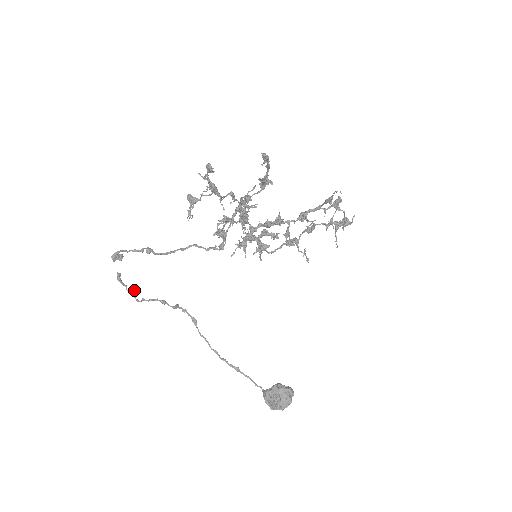
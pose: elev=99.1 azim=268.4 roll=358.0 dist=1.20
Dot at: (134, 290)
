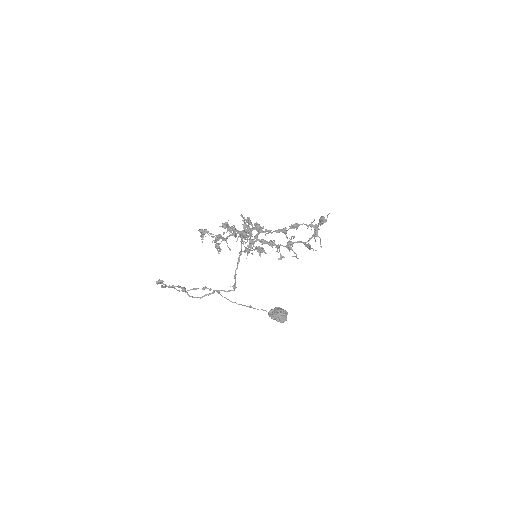
Dot at: (173, 285)
